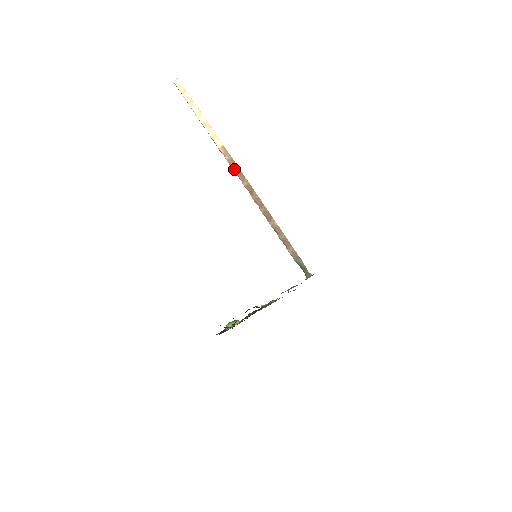
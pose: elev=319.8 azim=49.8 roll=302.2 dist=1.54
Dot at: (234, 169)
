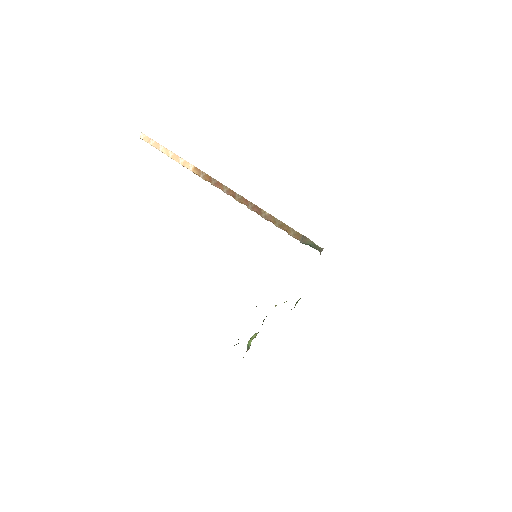
Dot at: (211, 183)
